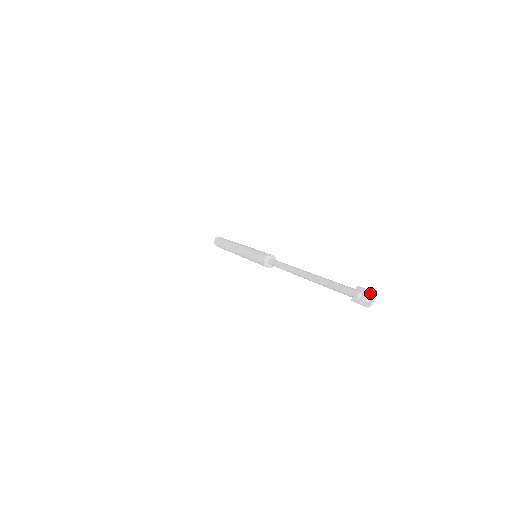
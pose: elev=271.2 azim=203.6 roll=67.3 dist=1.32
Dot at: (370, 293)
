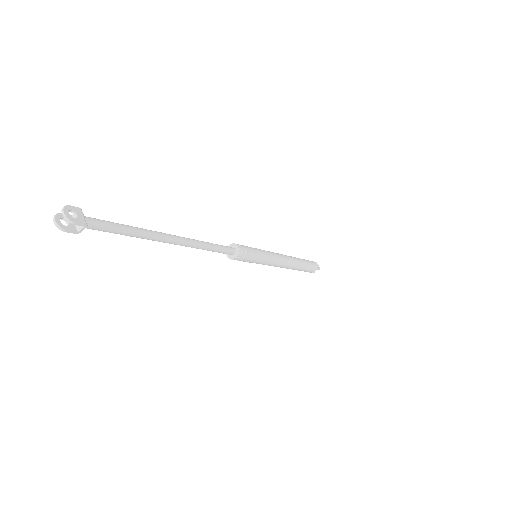
Dot at: (68, 210)
